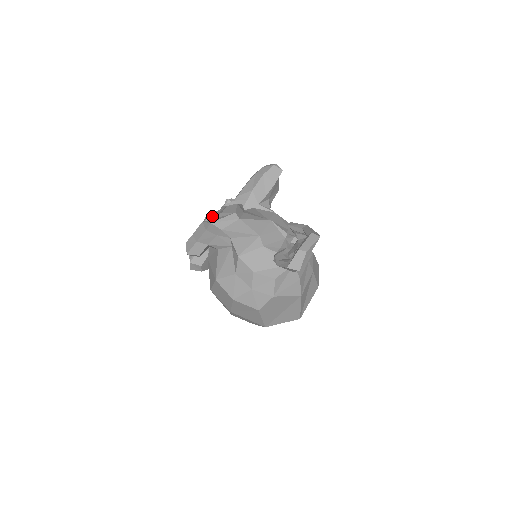
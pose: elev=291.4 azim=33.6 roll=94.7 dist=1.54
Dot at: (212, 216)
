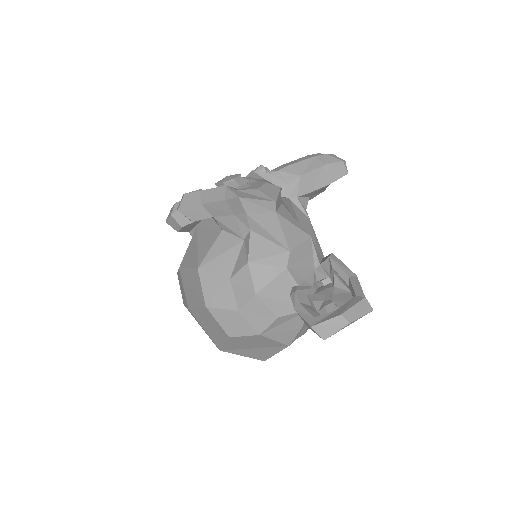
Dot at: (239, 182)
